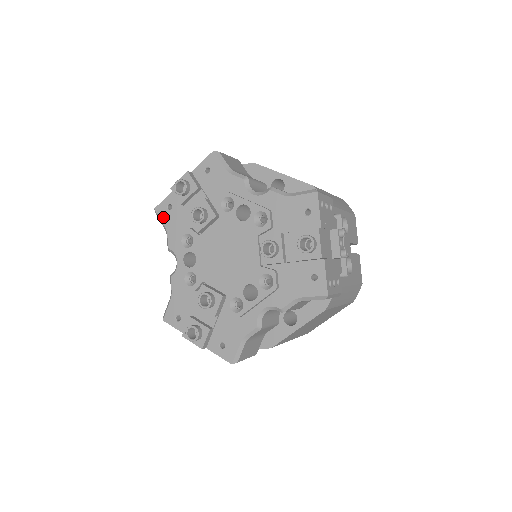
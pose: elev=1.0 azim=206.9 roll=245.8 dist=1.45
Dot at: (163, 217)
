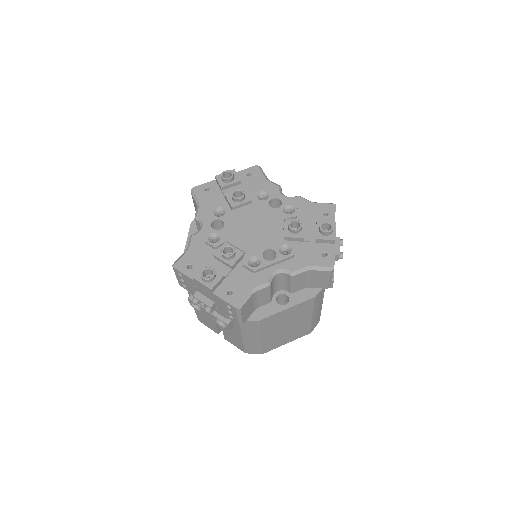
Dot at: (199, 194)
